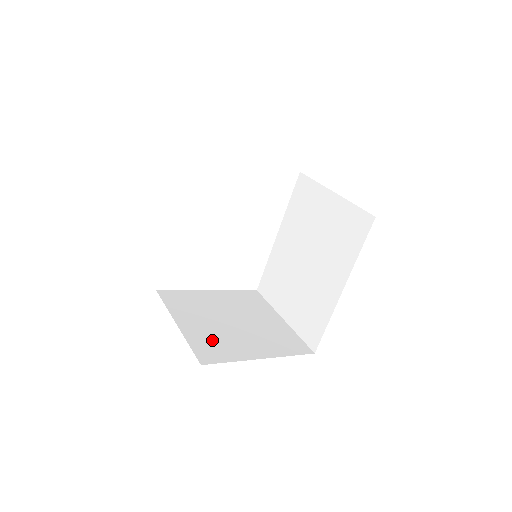
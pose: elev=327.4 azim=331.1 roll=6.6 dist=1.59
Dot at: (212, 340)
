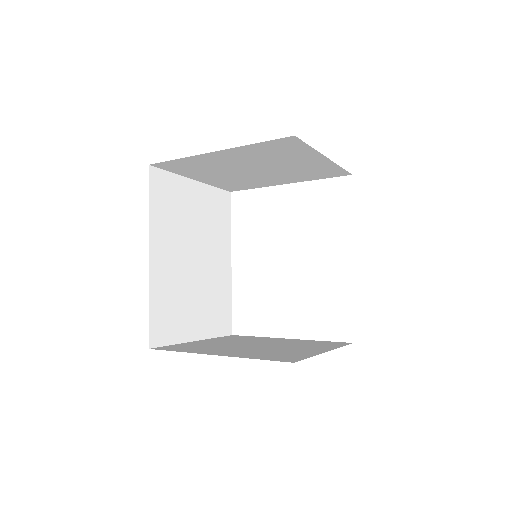
Dot at: (199, 346)
